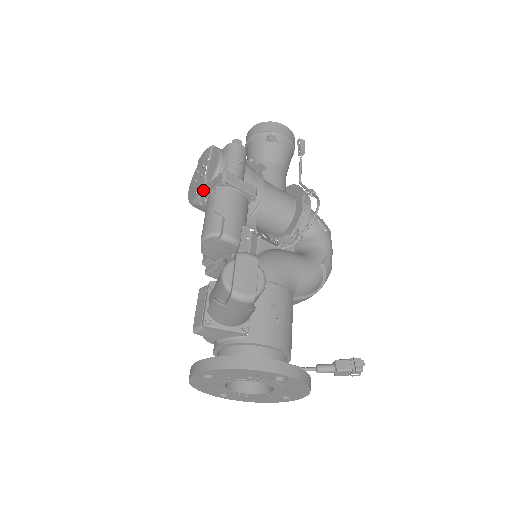
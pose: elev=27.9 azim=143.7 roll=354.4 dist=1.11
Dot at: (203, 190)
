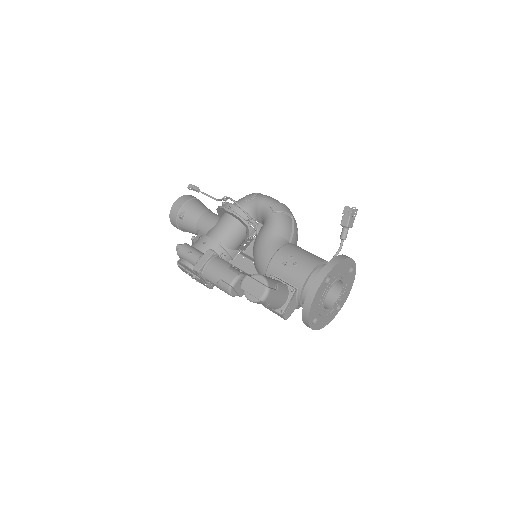
Dot at: (203, 282)
